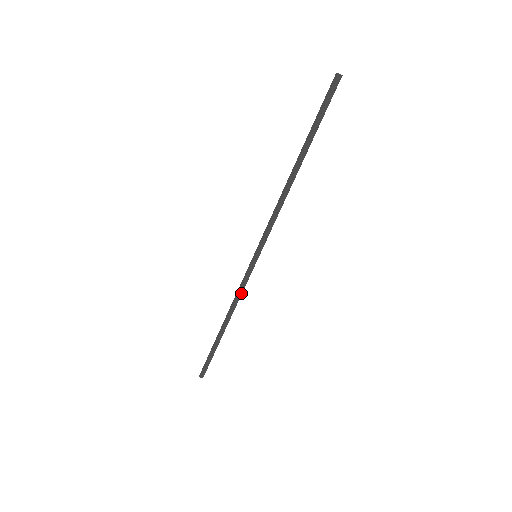
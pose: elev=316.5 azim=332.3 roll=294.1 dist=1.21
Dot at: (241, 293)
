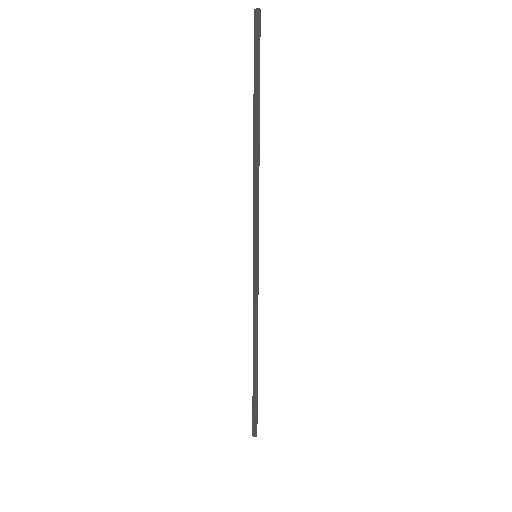
Dot at: occluded
